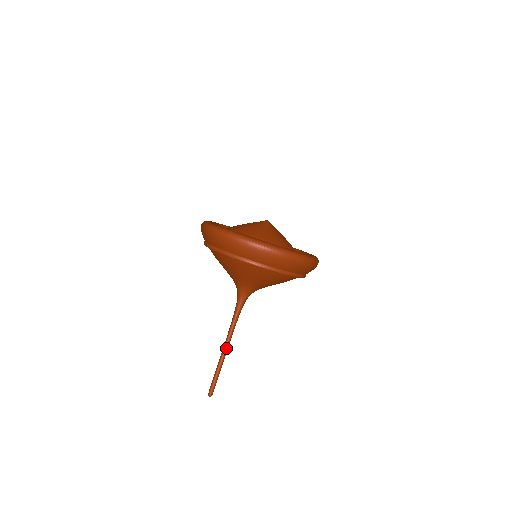
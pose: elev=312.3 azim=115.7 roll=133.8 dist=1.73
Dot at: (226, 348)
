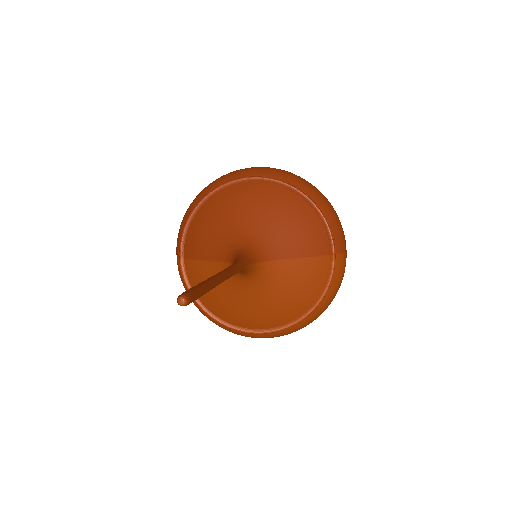
Dot at: (222, 274)
